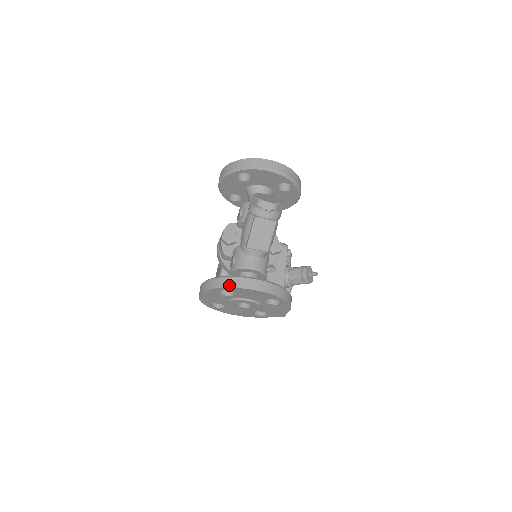
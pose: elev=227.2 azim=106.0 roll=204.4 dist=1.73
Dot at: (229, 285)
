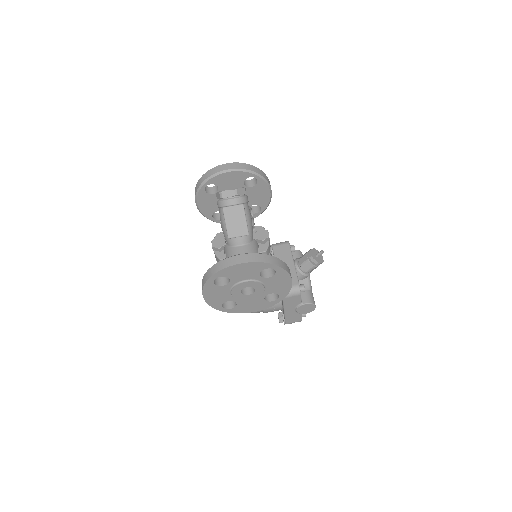
Dot at: (217, 270)
